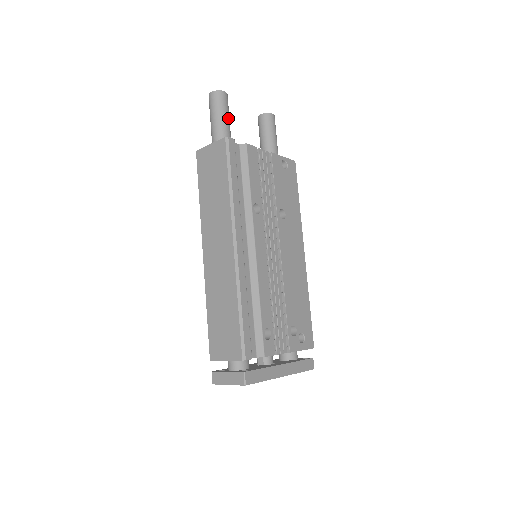
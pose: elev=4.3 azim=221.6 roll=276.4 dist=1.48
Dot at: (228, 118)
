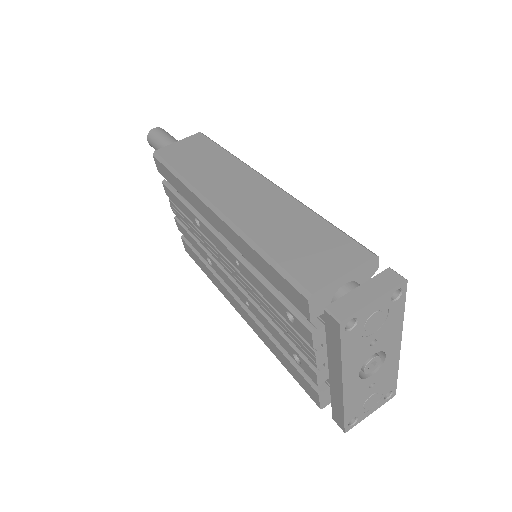
Dot at: occluded
